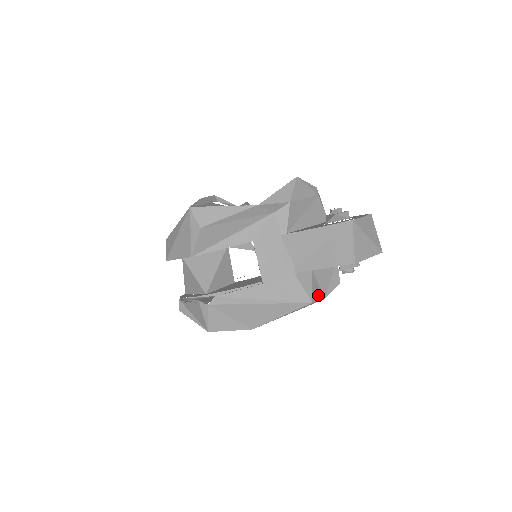
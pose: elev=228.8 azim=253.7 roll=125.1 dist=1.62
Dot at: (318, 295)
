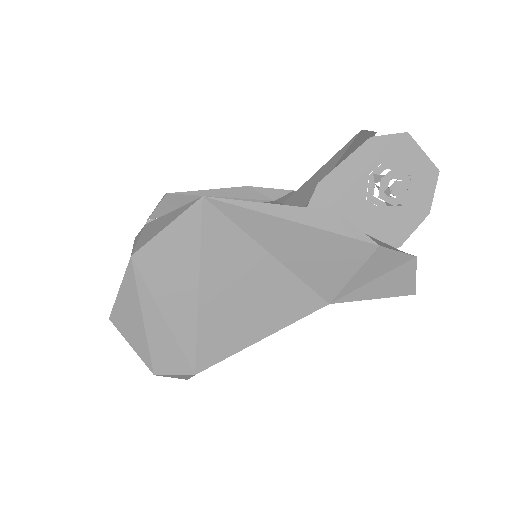
Dot at: occluded
